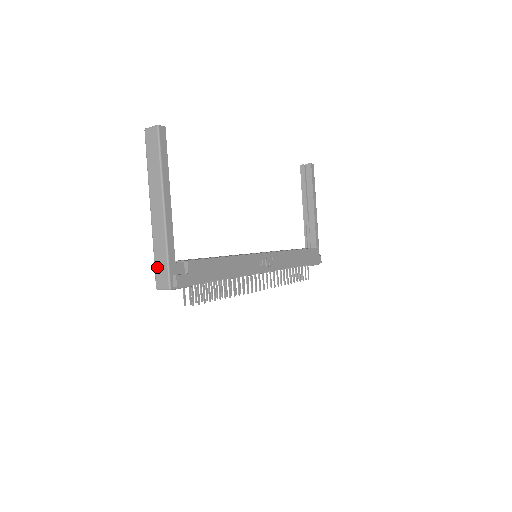
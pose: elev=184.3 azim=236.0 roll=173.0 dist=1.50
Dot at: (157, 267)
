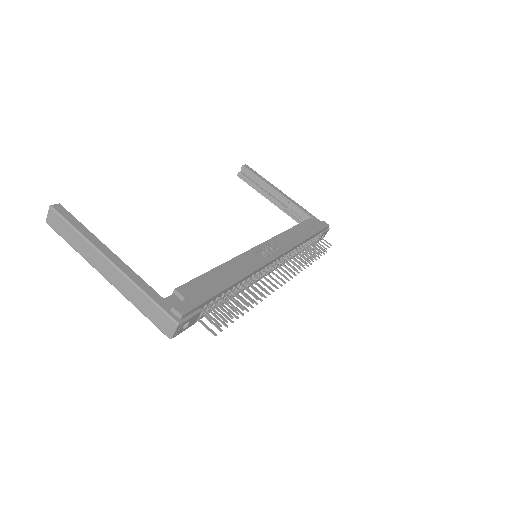
Dot at: (152, 318)
